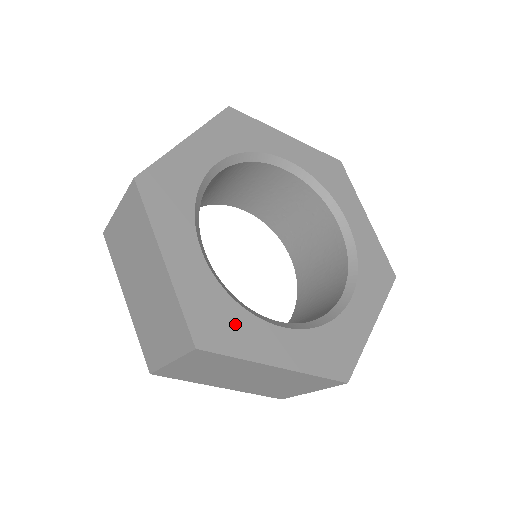
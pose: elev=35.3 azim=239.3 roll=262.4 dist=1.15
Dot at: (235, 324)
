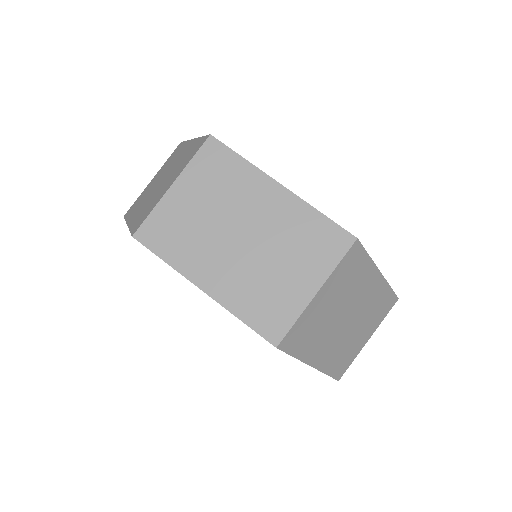
Dot at: occluded
